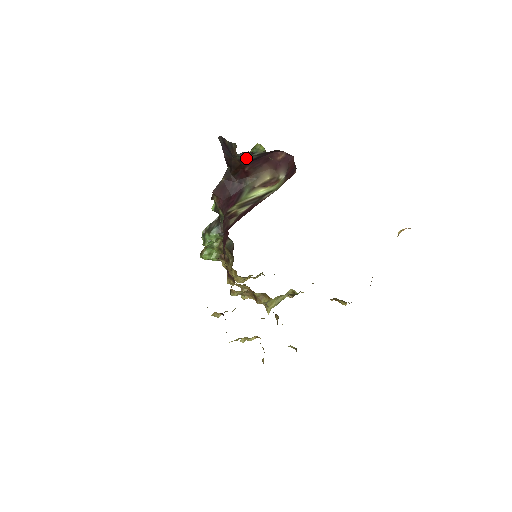
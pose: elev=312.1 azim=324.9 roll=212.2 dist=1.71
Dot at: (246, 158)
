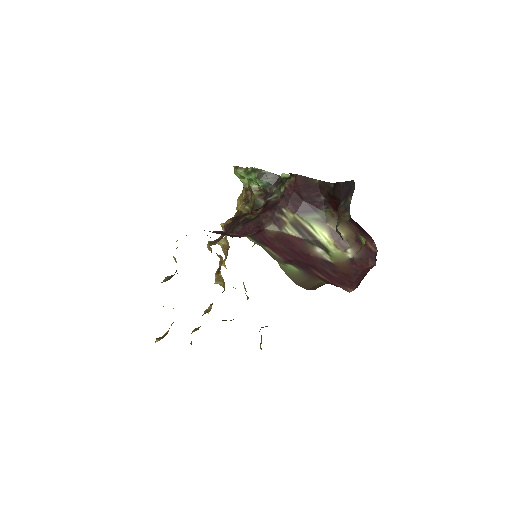
Dot at: occluded
